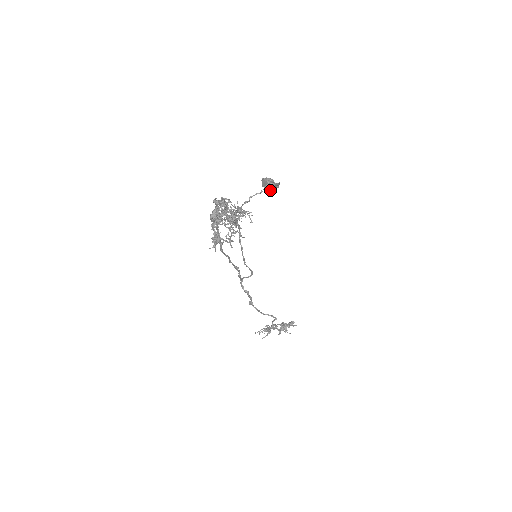
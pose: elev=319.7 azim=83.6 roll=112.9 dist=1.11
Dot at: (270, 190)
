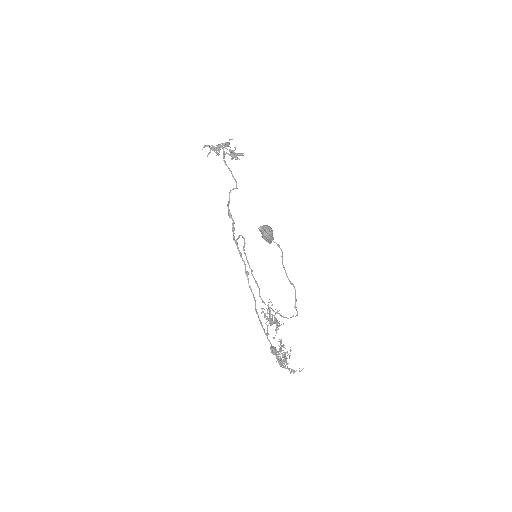
Dot at: occluded
